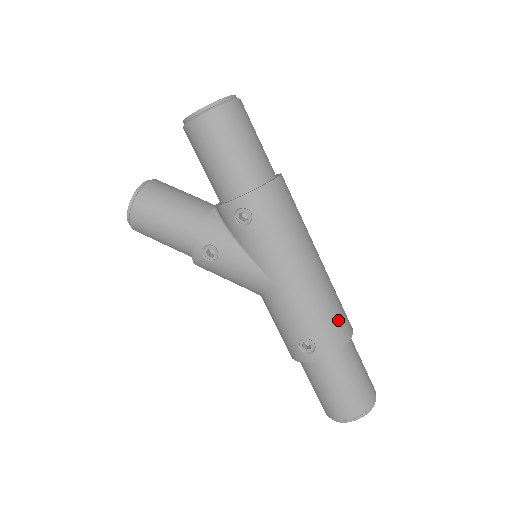
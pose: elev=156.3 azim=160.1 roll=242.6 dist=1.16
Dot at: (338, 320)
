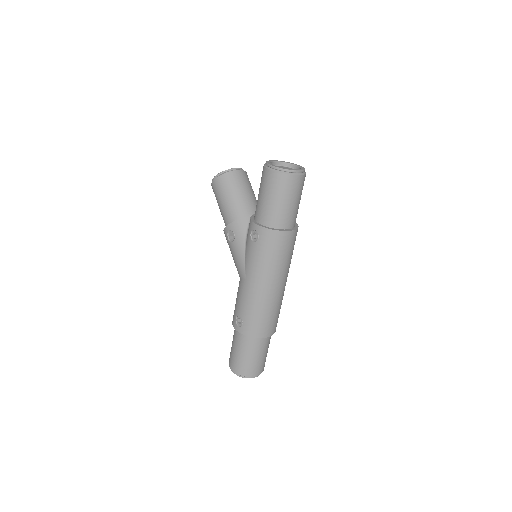
Dot at: (264, 324)
